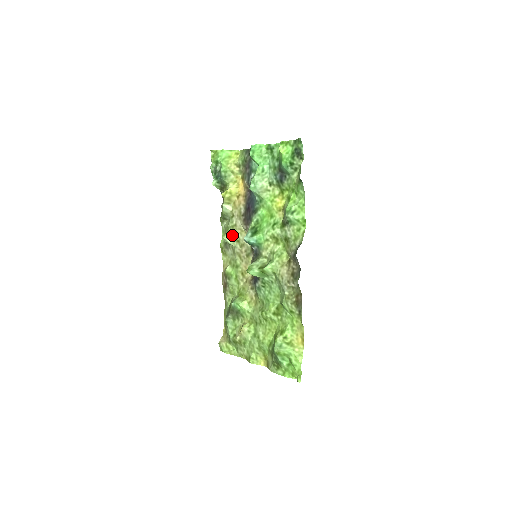
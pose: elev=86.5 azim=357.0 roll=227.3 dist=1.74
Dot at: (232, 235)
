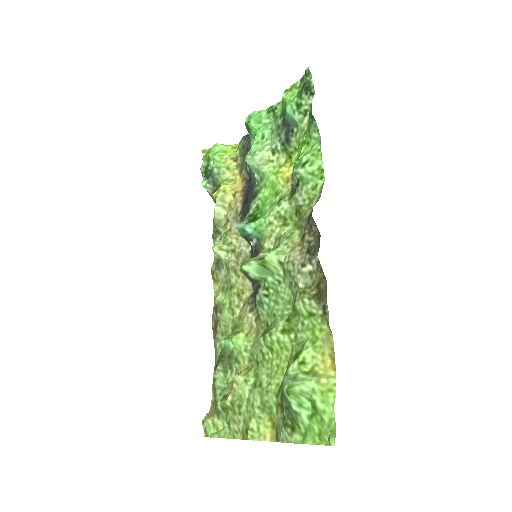
Dot at: (225, 244)
